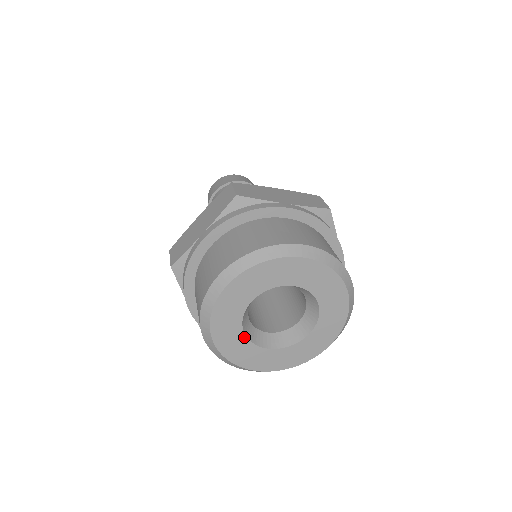
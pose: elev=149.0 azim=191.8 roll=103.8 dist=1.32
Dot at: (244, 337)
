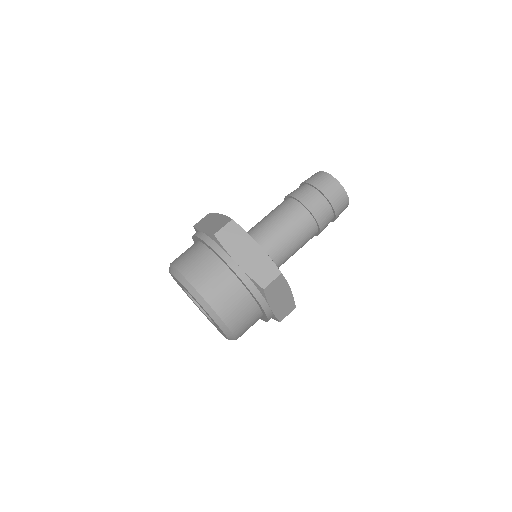
Dot at: occluded
